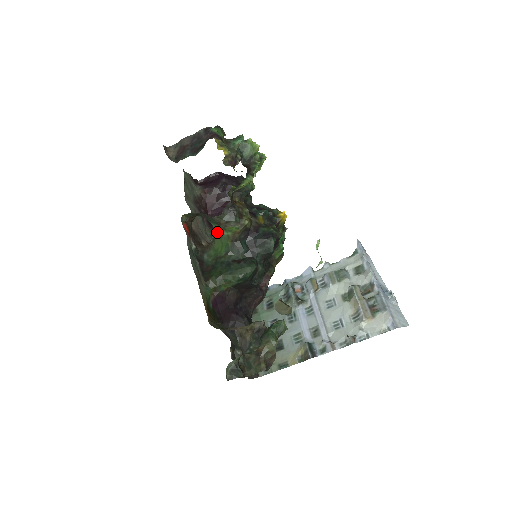
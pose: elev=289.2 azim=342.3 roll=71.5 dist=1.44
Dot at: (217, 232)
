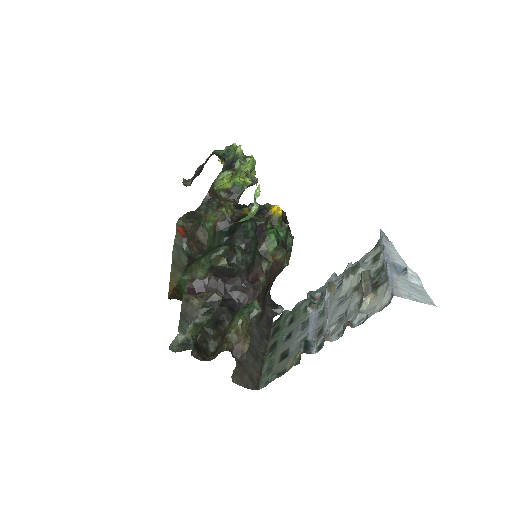
Dot at: occluded
